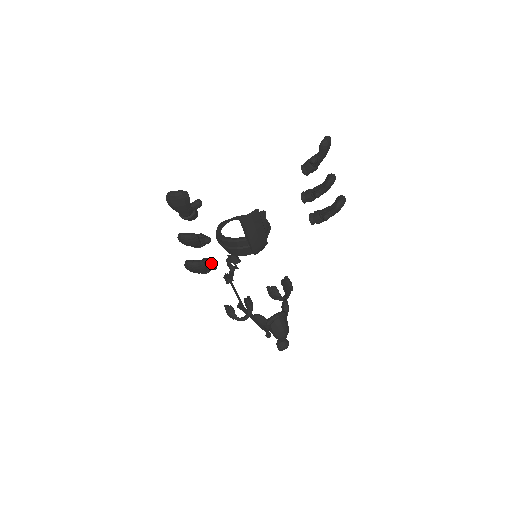
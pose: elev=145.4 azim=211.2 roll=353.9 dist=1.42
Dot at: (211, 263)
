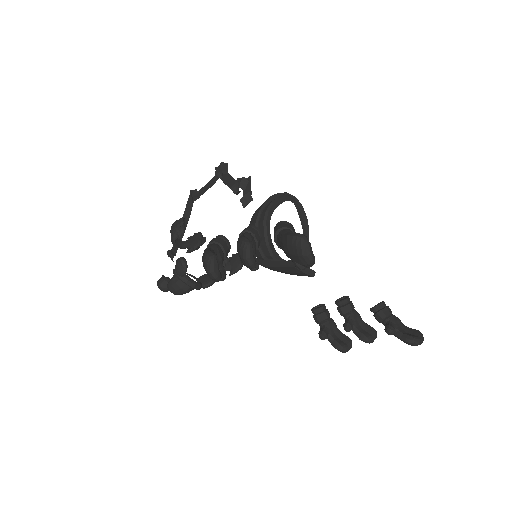
Dot at: (224, 274)
